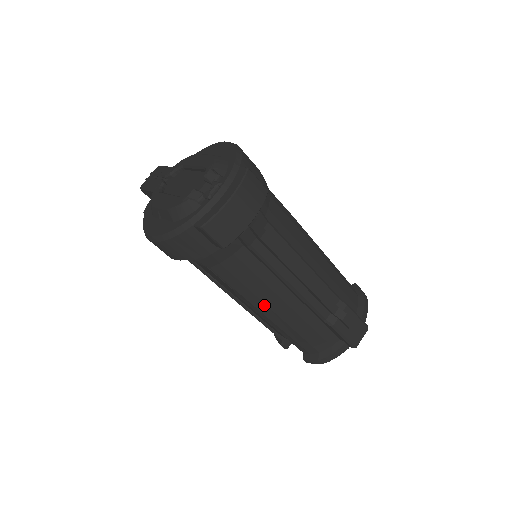
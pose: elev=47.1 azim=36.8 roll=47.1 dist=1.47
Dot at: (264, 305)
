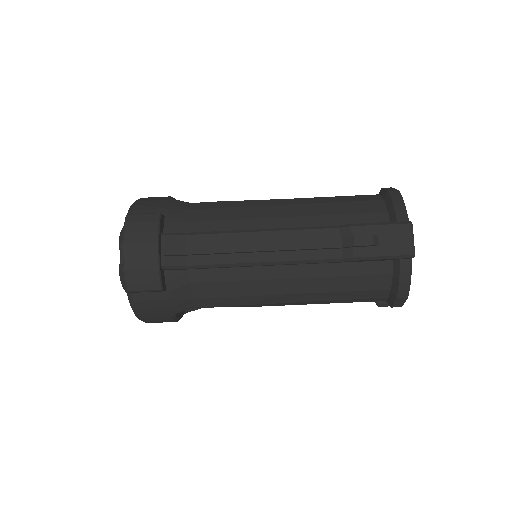
Dot at: (273, 296)
